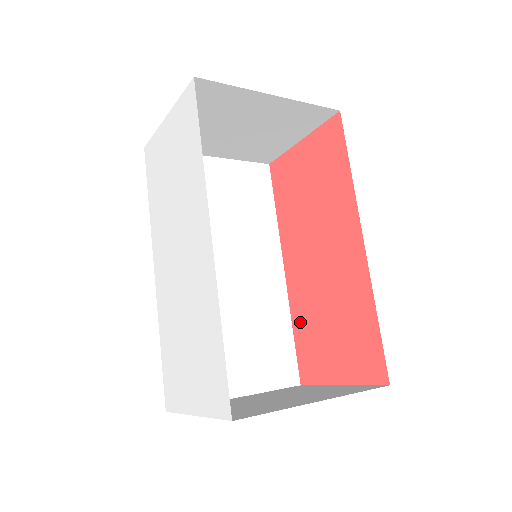
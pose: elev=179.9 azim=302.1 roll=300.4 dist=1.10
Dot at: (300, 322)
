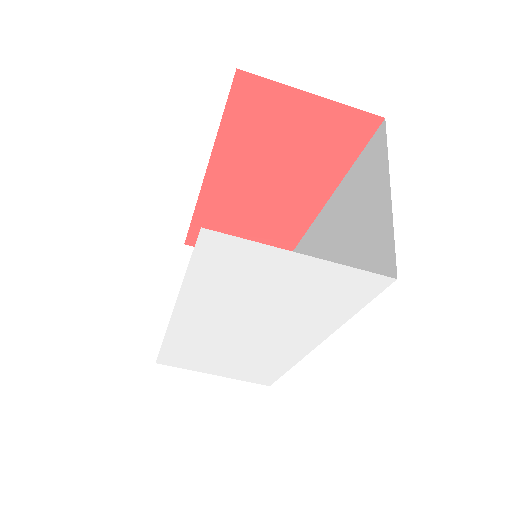
Dot at: (207, 217)
